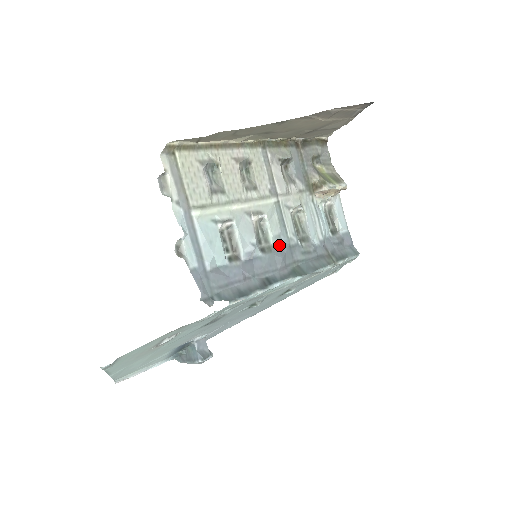
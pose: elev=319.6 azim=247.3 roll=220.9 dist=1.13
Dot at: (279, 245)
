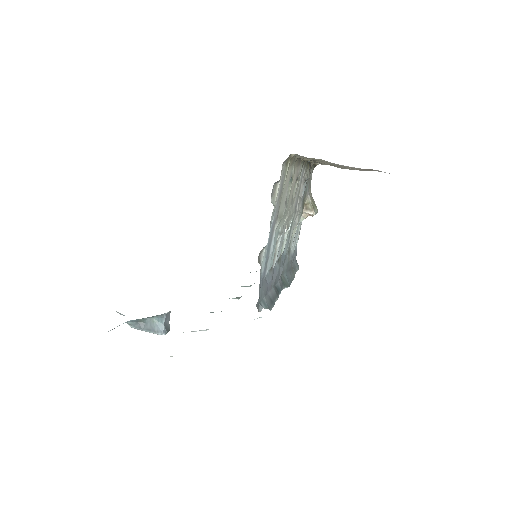
Dot at: (282, 256)
